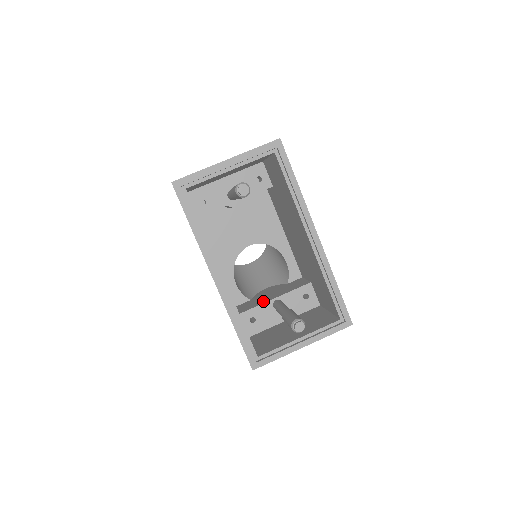
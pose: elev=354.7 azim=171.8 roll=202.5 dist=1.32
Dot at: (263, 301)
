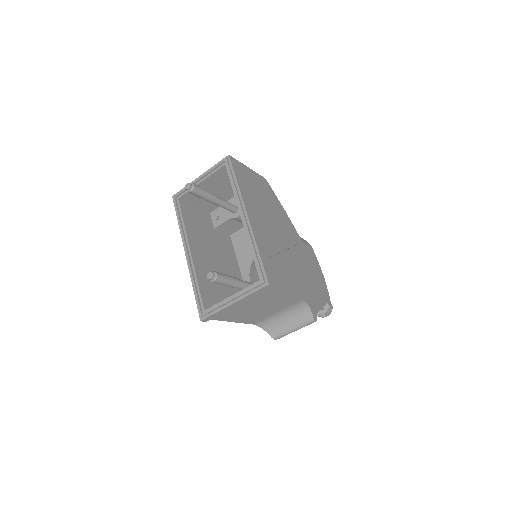
Dot at: occluded
